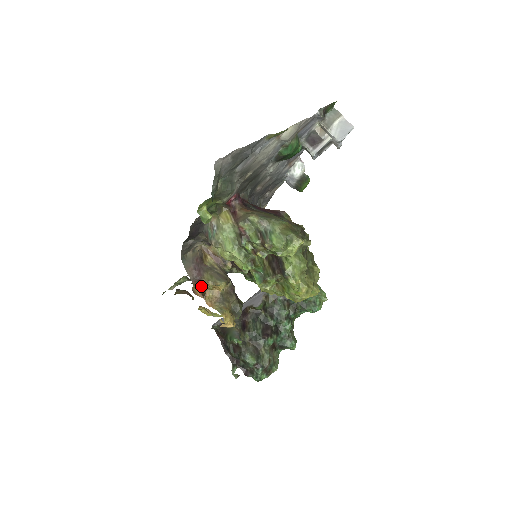
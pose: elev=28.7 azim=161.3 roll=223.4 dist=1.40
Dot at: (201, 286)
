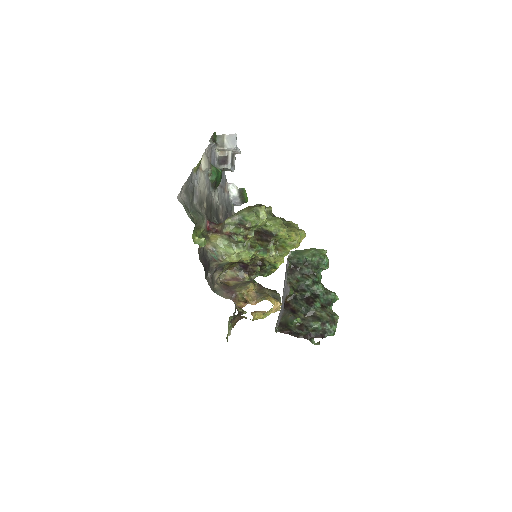
Dot at: (240, 299)
